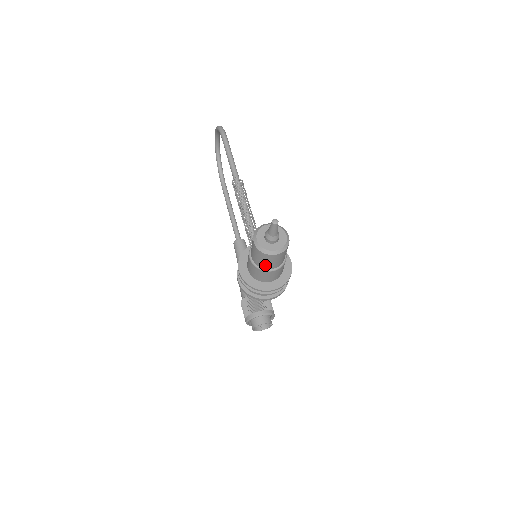
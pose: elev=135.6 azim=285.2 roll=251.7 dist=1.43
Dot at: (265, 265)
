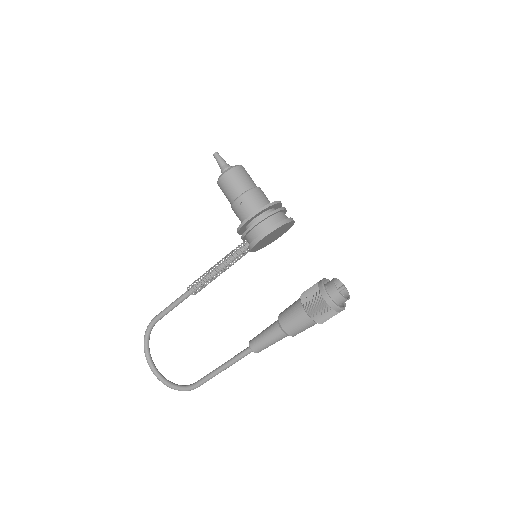
Dot at: (248, 183)
